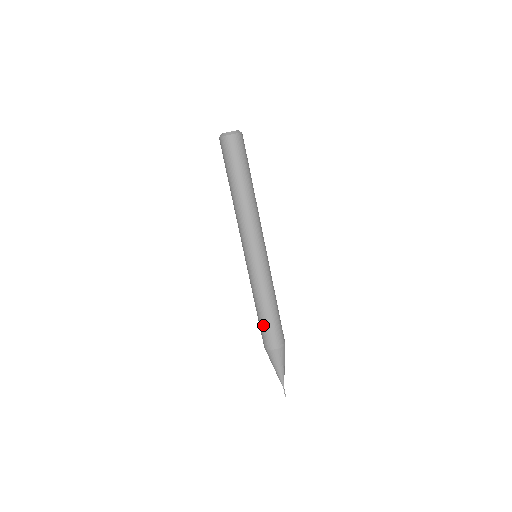
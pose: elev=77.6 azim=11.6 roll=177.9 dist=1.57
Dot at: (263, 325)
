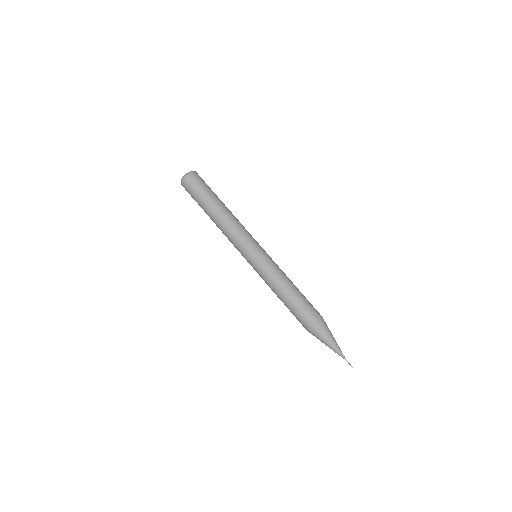
Dot at: (301, 301)
